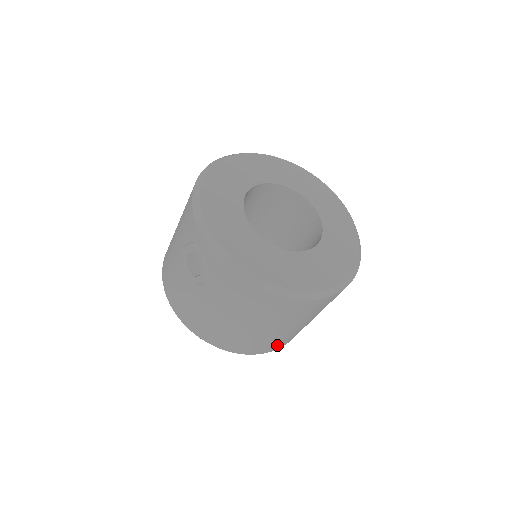
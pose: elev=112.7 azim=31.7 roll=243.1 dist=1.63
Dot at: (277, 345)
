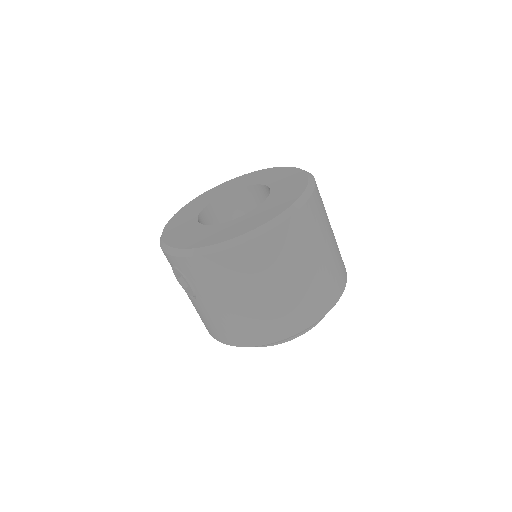
Dot at: (309, 312)
